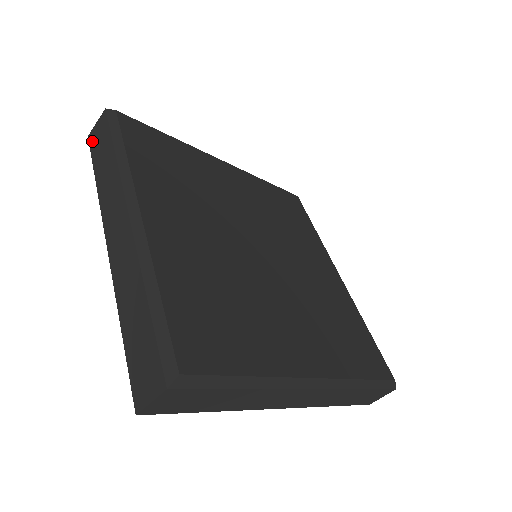
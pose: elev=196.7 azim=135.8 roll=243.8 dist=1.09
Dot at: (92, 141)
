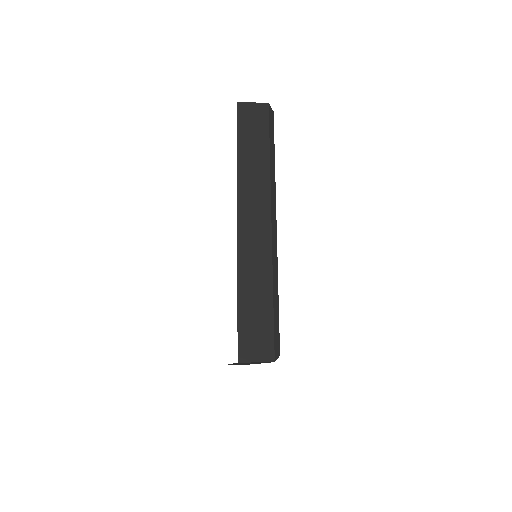
Dot at: (242, 114)
